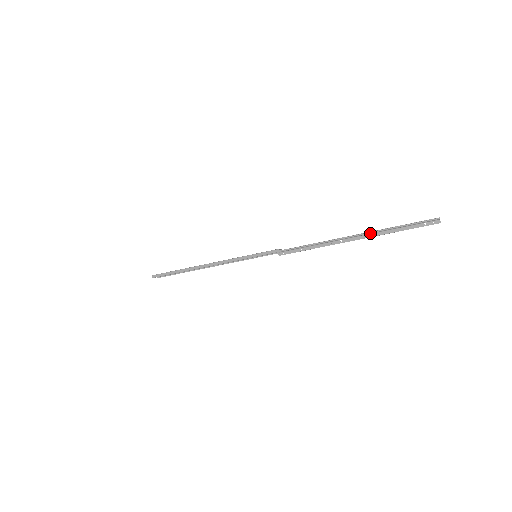
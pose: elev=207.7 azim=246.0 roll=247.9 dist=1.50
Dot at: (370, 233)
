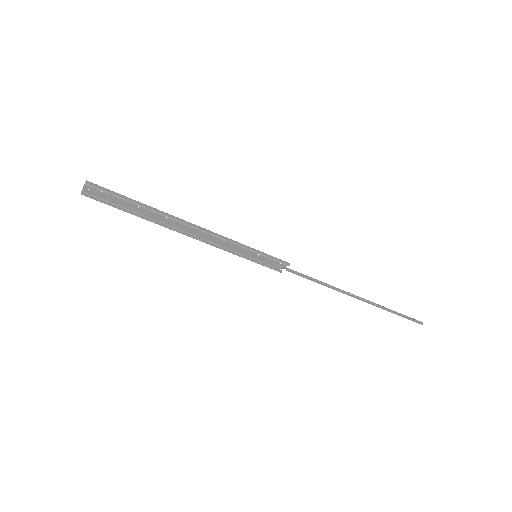
Dot at: (371, 303)
